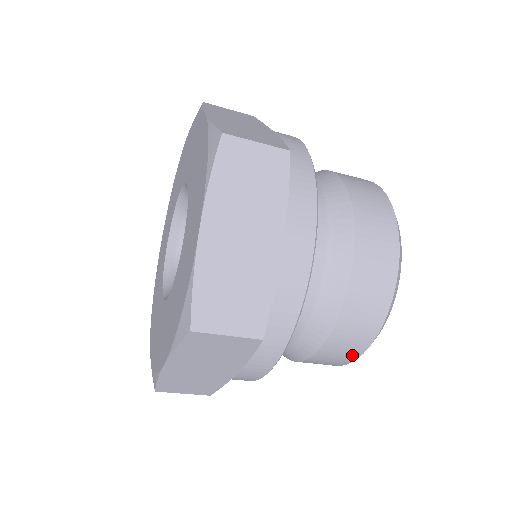
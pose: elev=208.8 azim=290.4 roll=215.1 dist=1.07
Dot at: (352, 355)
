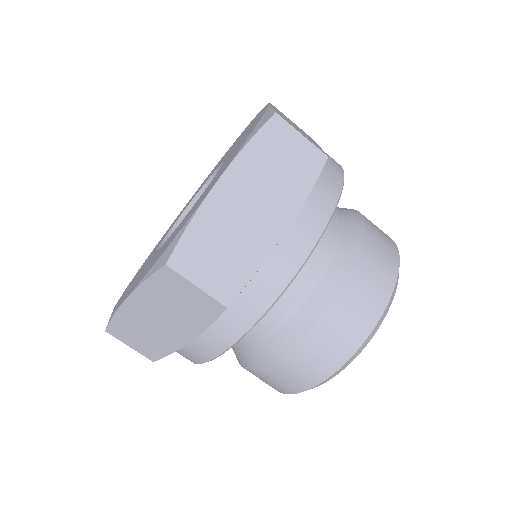
Dot at: (303, 383)
